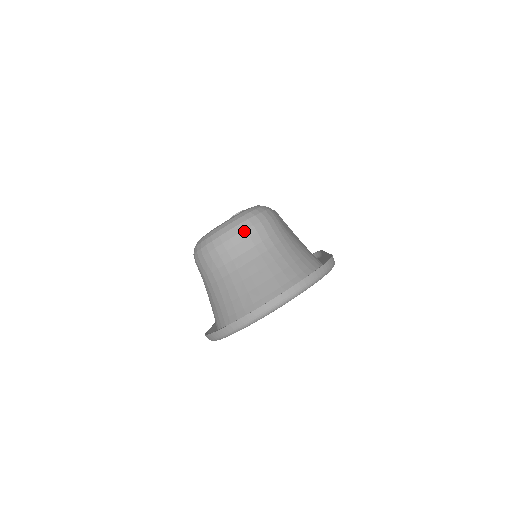
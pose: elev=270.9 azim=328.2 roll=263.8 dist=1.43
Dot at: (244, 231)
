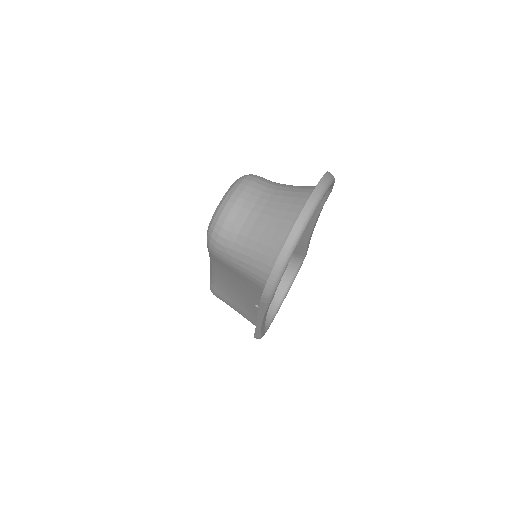
Dot at: (247, 186)
